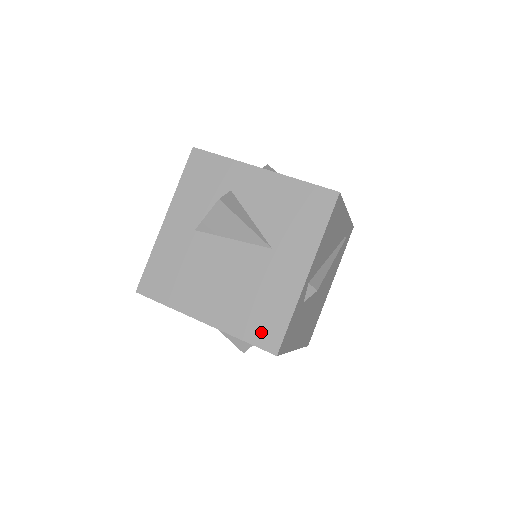
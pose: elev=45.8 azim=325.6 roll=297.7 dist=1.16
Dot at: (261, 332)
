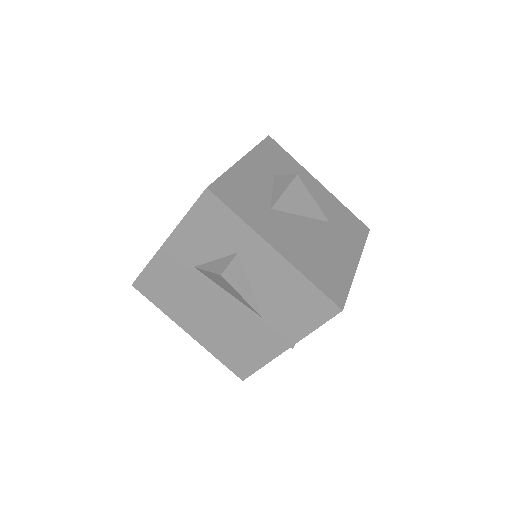
Dot at: (235, 363)
